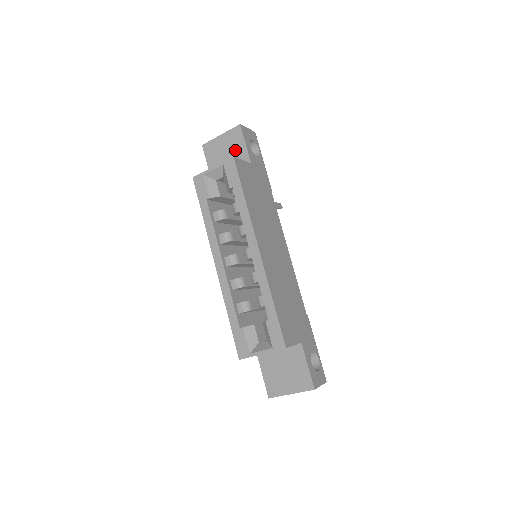
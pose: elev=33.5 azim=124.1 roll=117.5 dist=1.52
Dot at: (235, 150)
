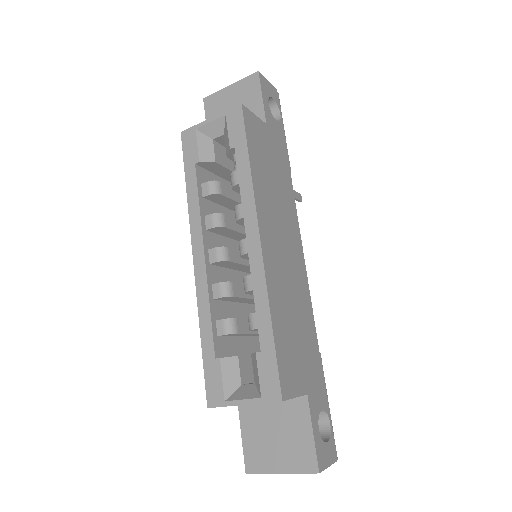
Dot at: (247, 105)
